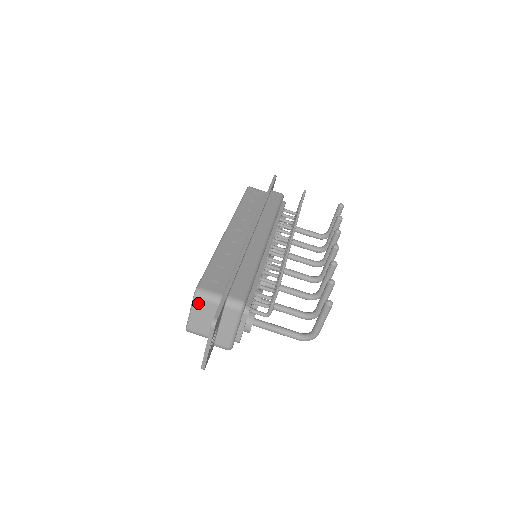
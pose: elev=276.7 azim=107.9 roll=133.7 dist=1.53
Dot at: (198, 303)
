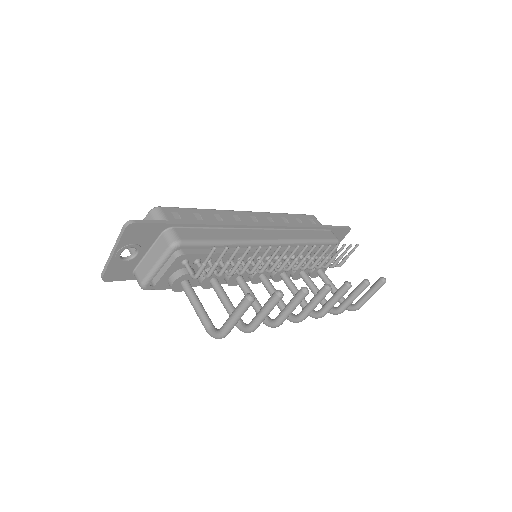
Dot at: occluded
